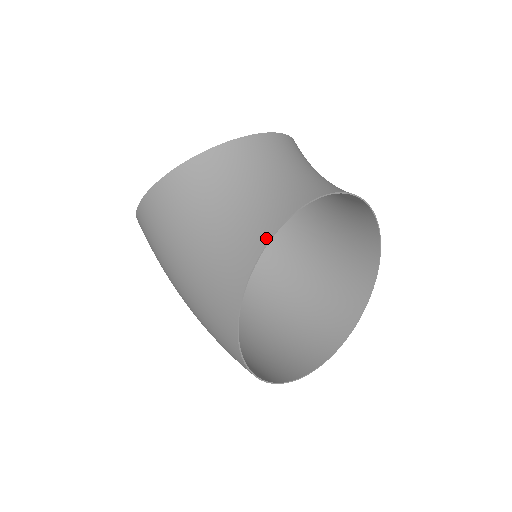
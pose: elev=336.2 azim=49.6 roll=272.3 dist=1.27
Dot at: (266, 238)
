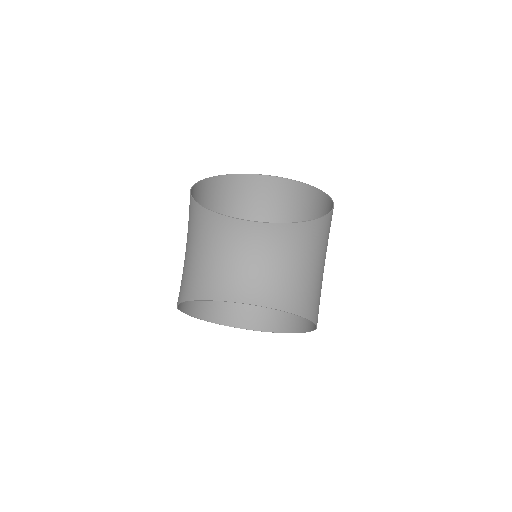
Dot at: (193, 297)
